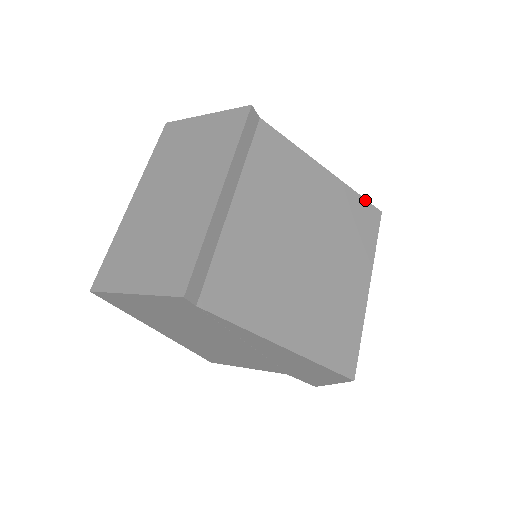
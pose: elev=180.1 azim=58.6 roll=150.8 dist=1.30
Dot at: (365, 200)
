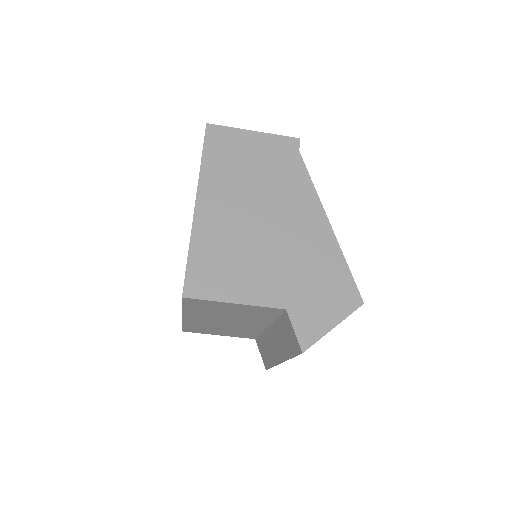
Dot at: occluded
